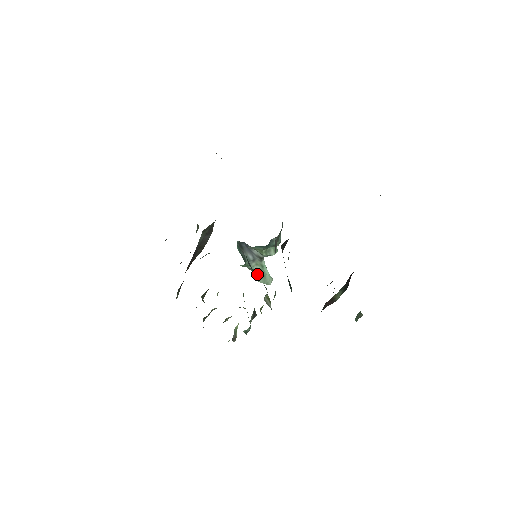
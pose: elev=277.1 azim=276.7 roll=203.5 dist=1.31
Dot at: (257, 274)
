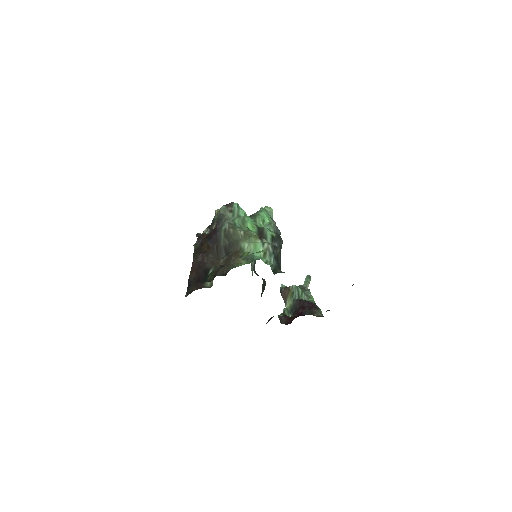
Dot at: occluded
